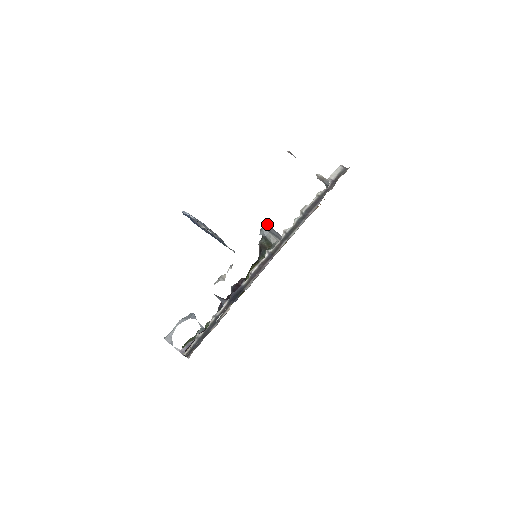
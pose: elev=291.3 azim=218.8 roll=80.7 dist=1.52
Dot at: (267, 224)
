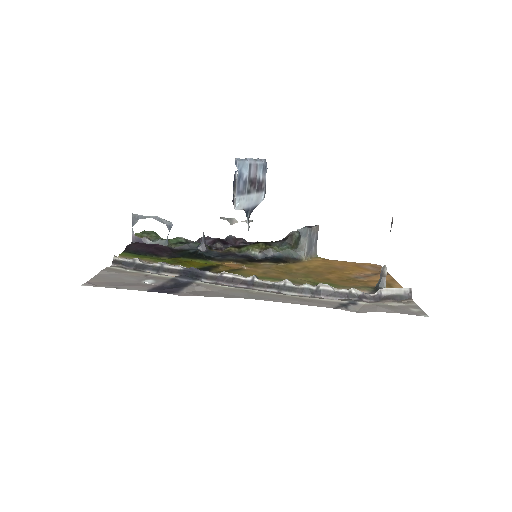
Dot at: occluded
